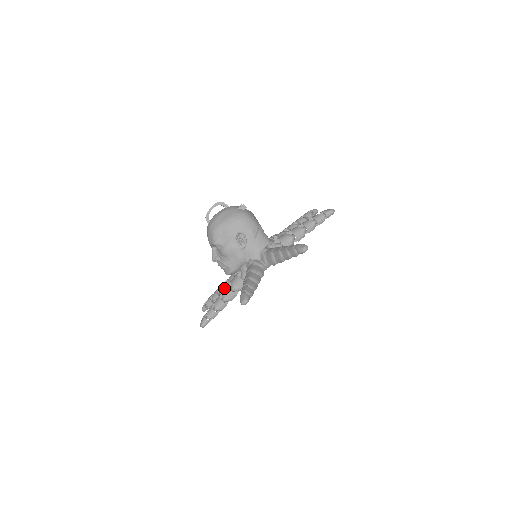
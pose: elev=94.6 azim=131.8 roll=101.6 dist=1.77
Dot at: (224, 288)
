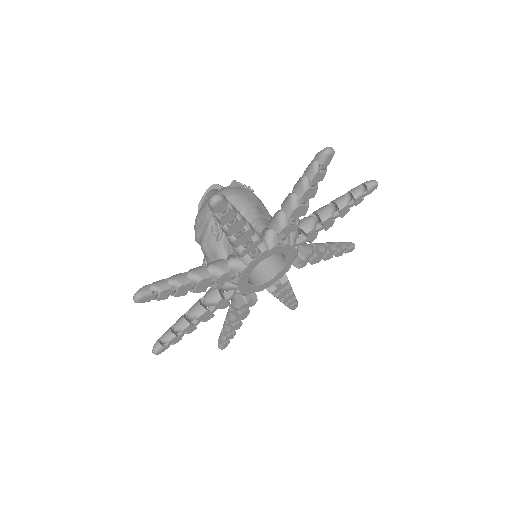
Dot at: (228, 310)
